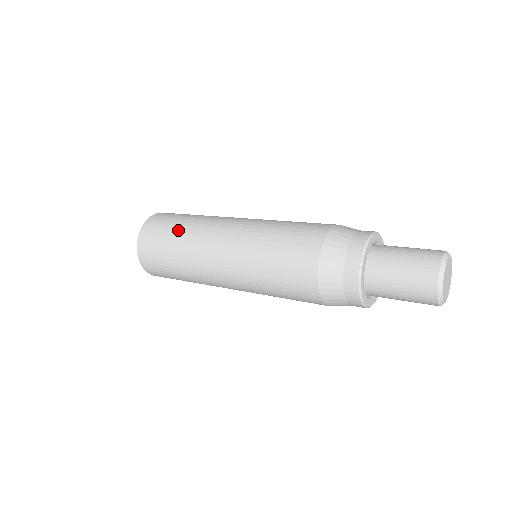
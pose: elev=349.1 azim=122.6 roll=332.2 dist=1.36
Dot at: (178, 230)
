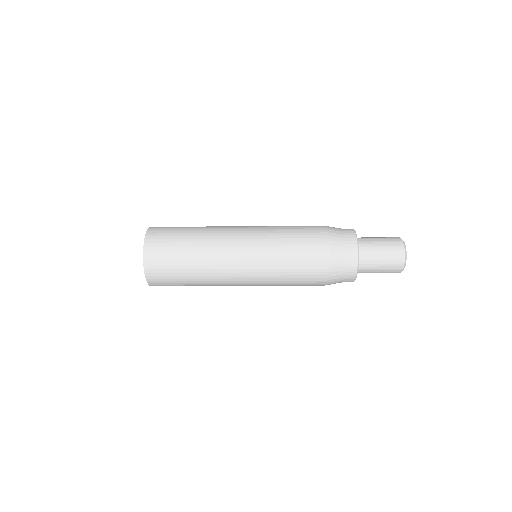
Dot at: occluded
